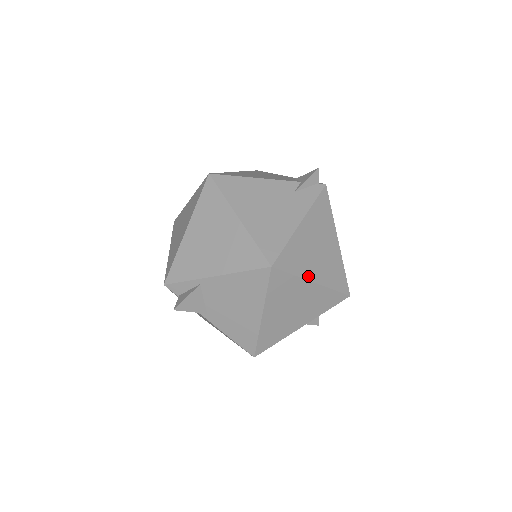
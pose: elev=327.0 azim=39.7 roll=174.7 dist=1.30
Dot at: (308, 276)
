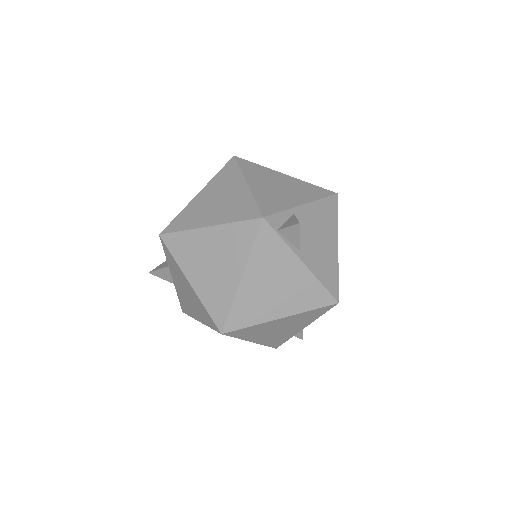
Dot at: occluded
